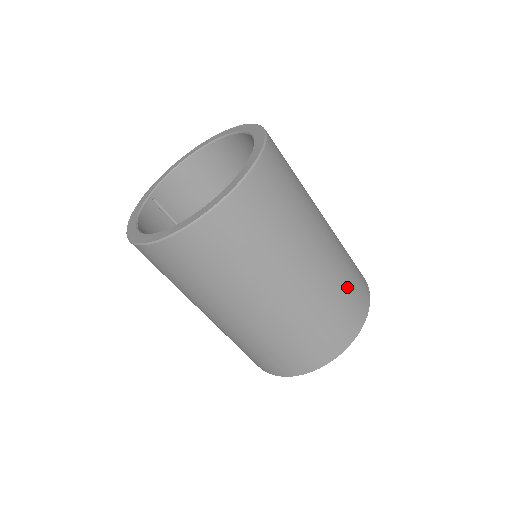
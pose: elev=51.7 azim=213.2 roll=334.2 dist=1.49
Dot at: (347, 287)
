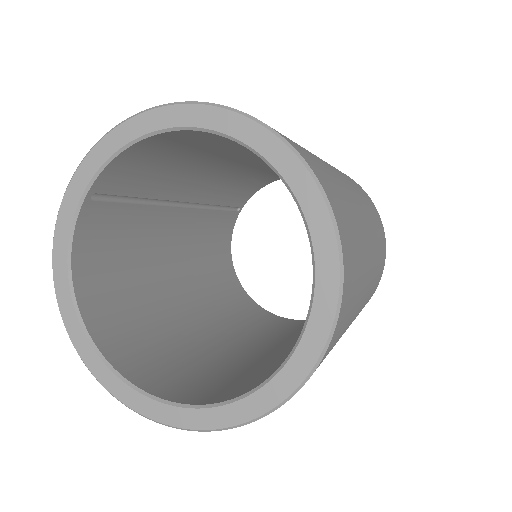
Dot at: occluded
